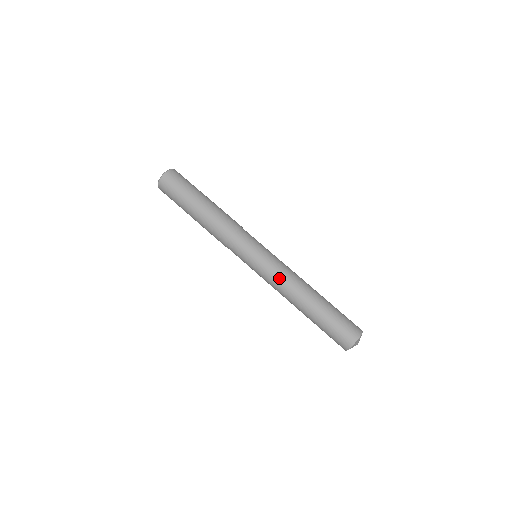
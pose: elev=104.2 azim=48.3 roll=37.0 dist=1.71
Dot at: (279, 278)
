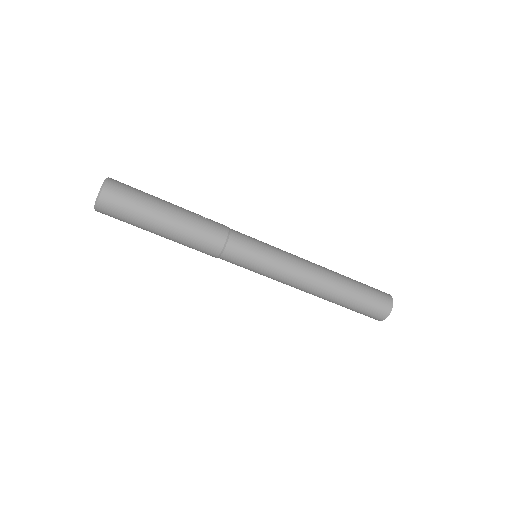
Dot at: occluded
